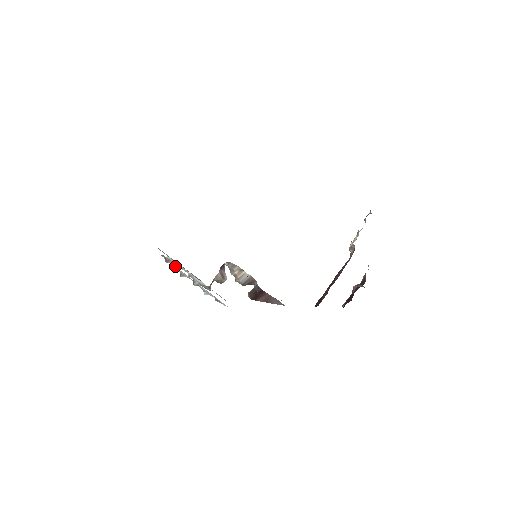
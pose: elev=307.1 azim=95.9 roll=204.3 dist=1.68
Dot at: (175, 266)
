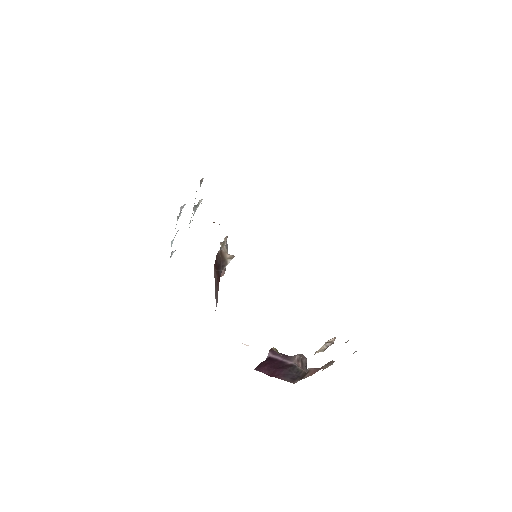
Dot at: occluded
